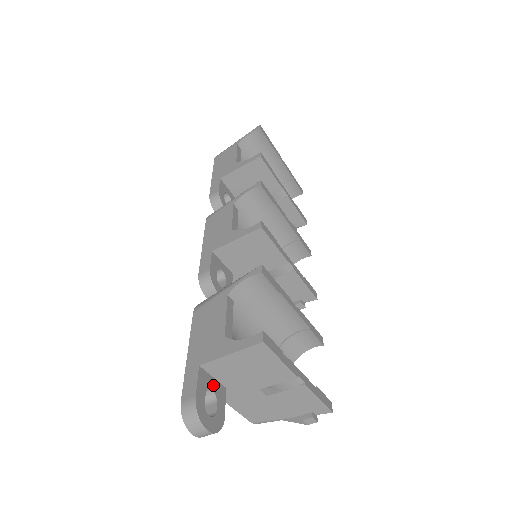
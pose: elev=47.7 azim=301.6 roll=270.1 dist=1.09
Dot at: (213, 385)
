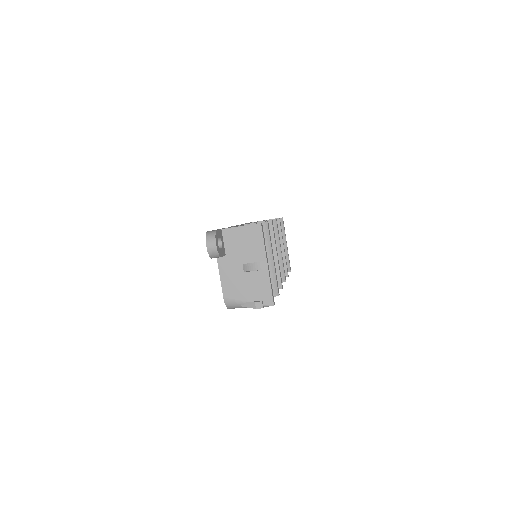
Dot at: (222, 243)
